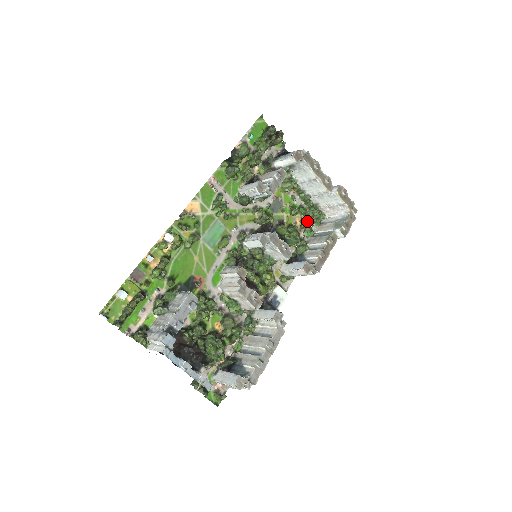
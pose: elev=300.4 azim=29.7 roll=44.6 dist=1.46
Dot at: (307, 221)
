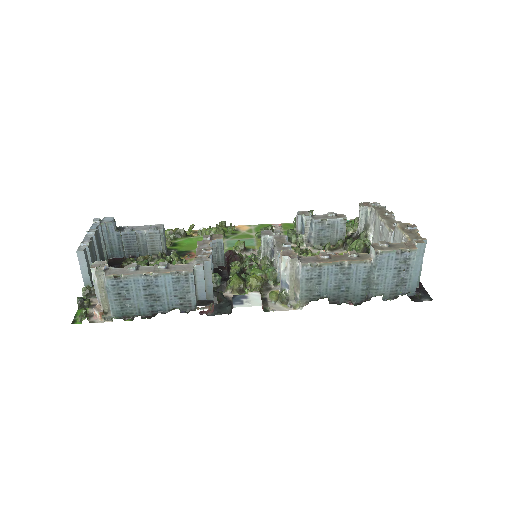
Dot at: occluded
